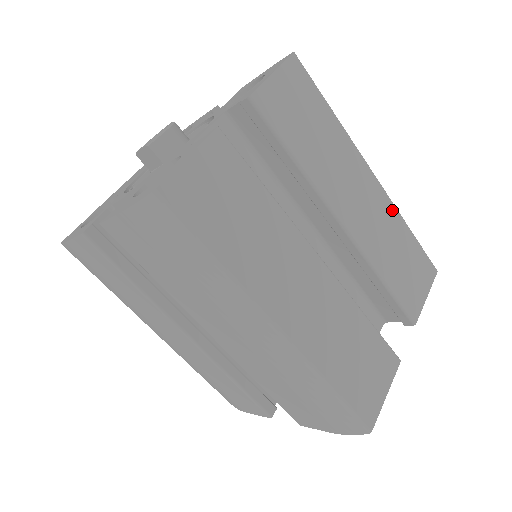
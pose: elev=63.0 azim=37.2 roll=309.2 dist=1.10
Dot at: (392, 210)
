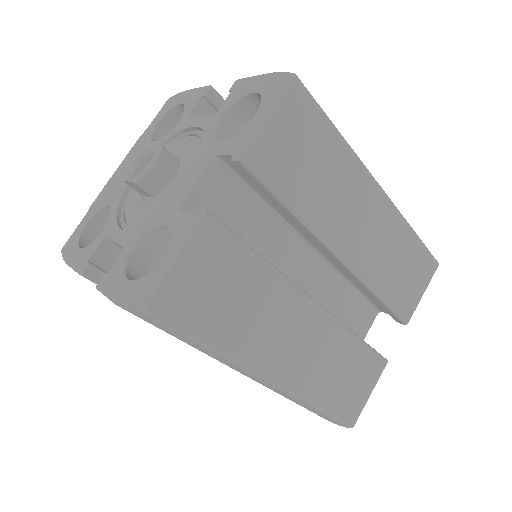
Dot at: (398, 221)
